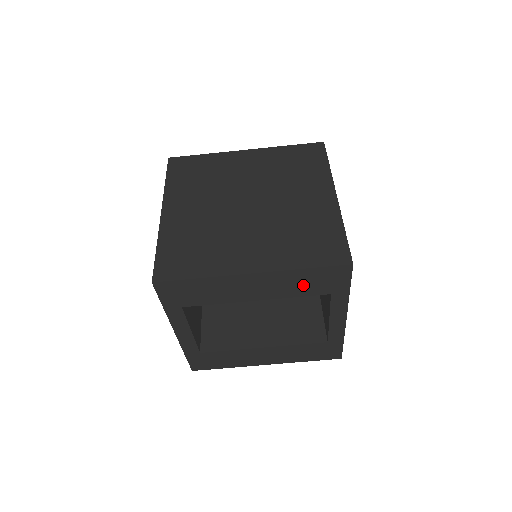
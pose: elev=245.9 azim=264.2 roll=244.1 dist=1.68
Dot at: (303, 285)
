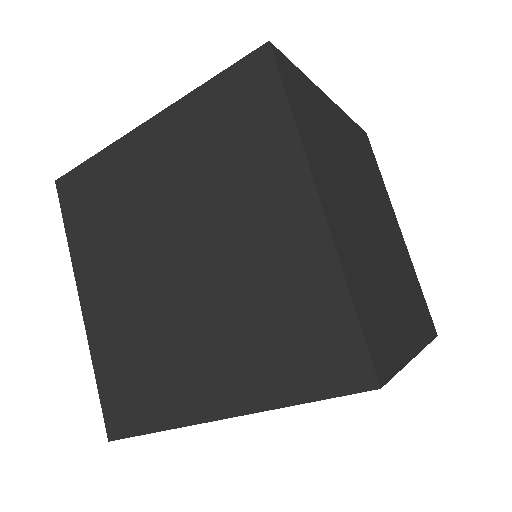
Dot at: occluded
